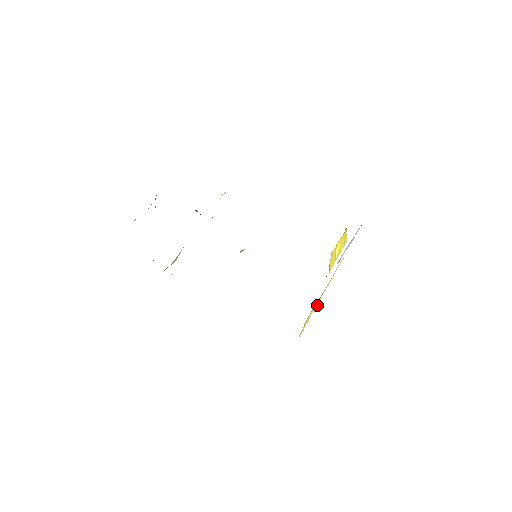
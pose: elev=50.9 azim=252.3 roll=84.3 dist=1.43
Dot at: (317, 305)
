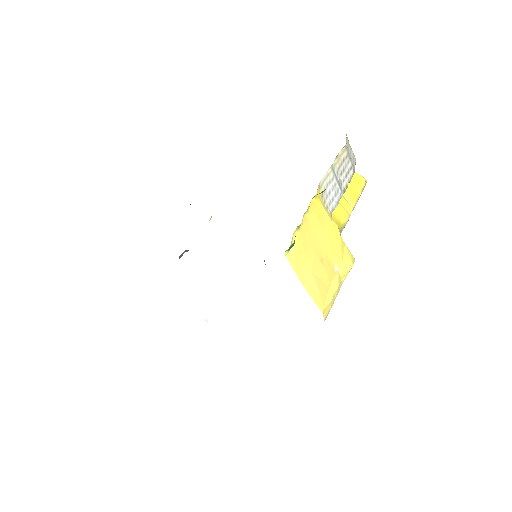
Dot at: (345, 266)
